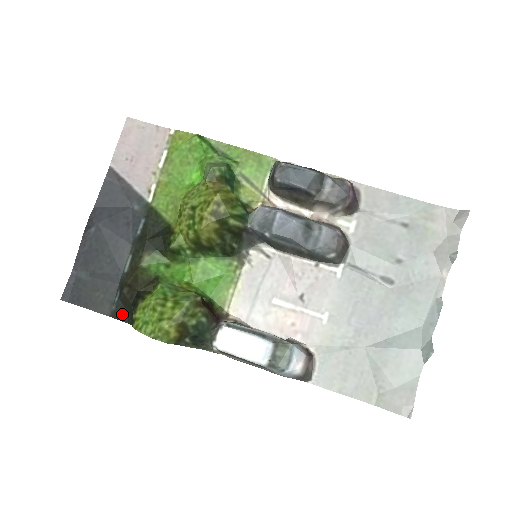
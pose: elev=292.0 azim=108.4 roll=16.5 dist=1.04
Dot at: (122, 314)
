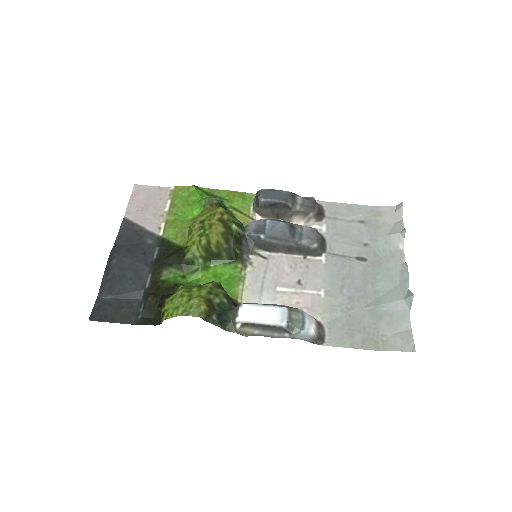
Dot at: (148, 320)
